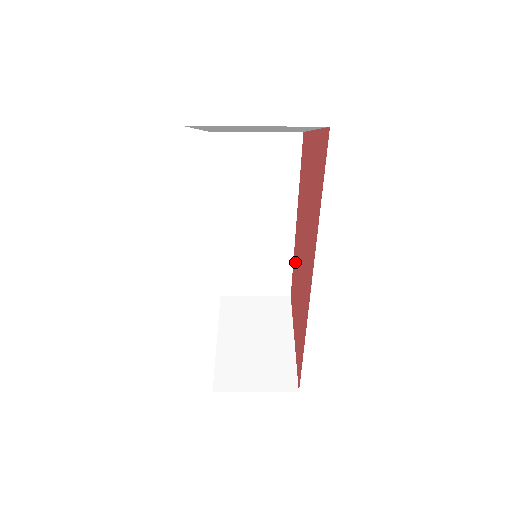
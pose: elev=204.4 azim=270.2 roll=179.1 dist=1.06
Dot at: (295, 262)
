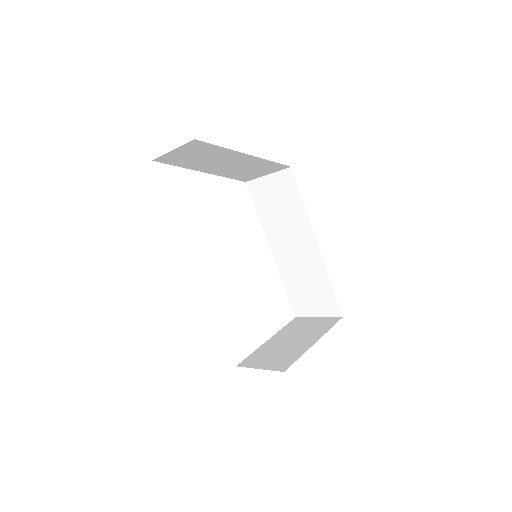
Dot at: occluded
